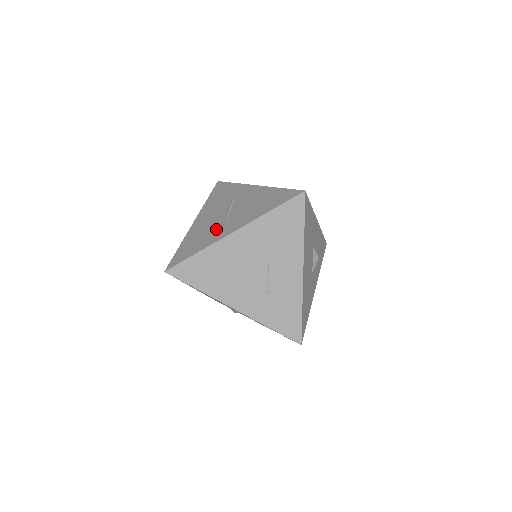
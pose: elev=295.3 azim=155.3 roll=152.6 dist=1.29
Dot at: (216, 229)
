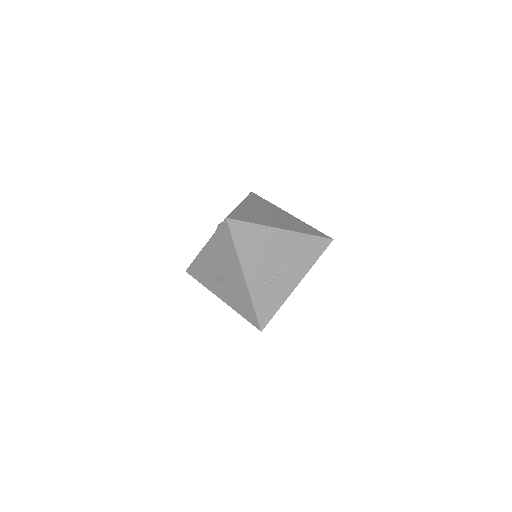
Dot at: (266, 219)
